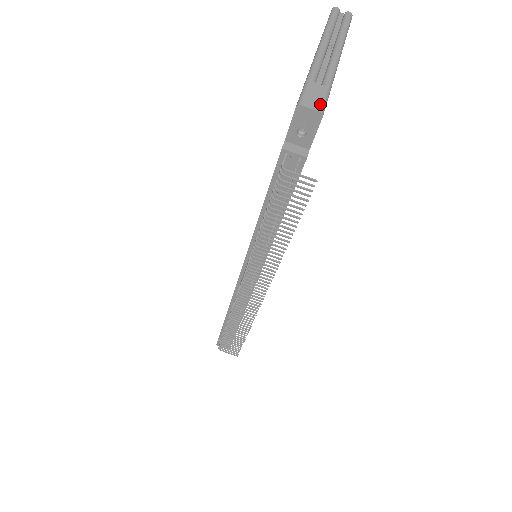
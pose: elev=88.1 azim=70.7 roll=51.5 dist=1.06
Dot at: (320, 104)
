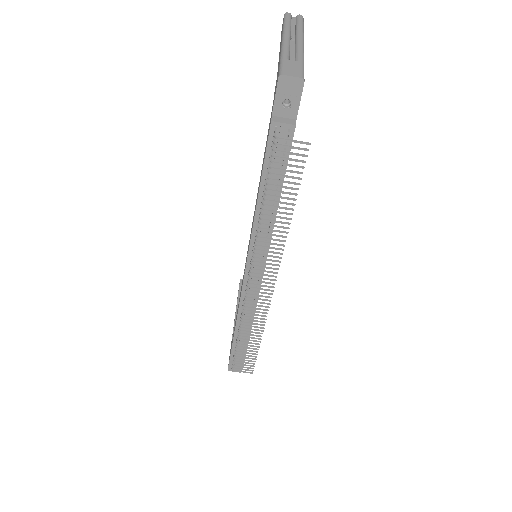
Dot at: (299, 73)
